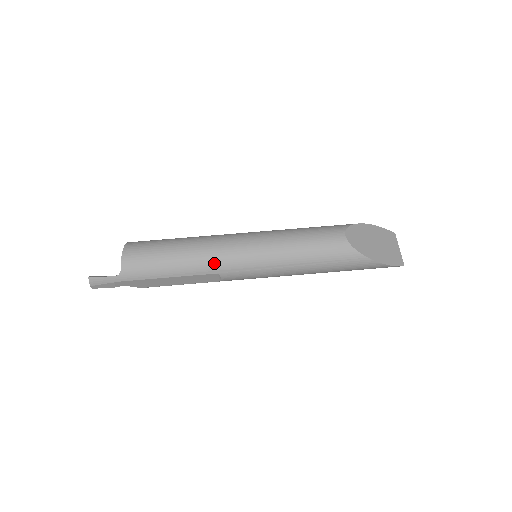
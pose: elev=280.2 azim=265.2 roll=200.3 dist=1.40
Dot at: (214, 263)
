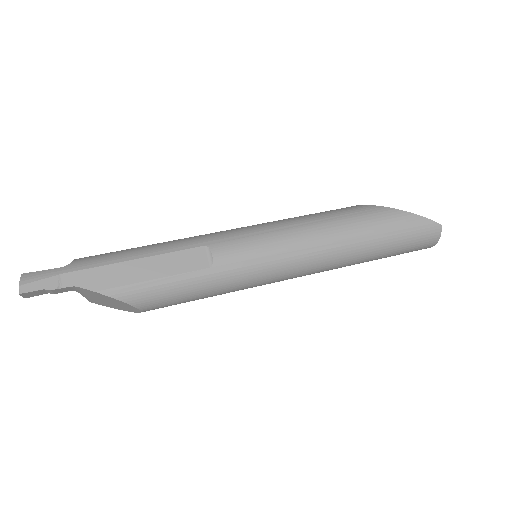
Dot at: (199, 238)
